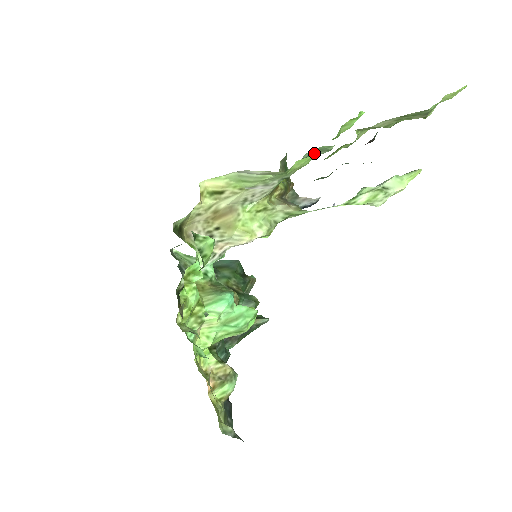
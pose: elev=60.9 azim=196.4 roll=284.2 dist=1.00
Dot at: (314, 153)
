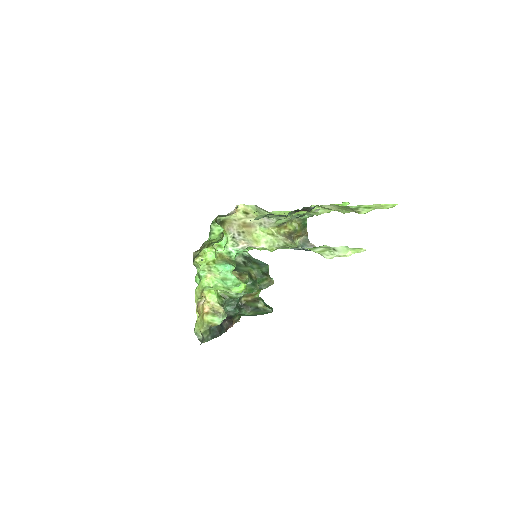
Dot at: occluded
